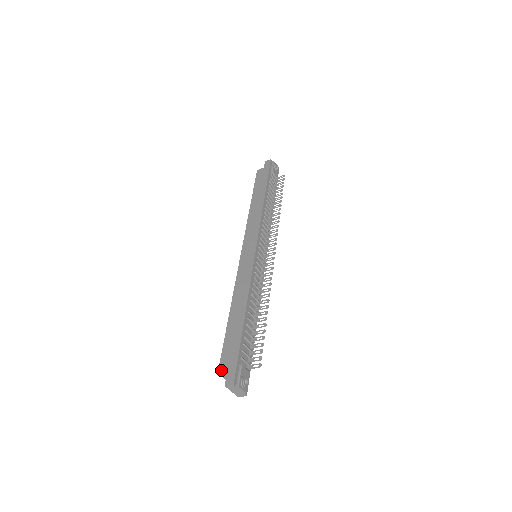
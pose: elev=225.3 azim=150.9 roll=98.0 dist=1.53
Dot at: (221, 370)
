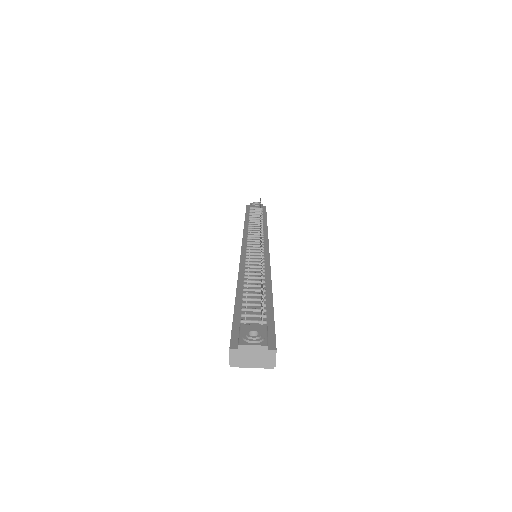
Dot at: occluded
